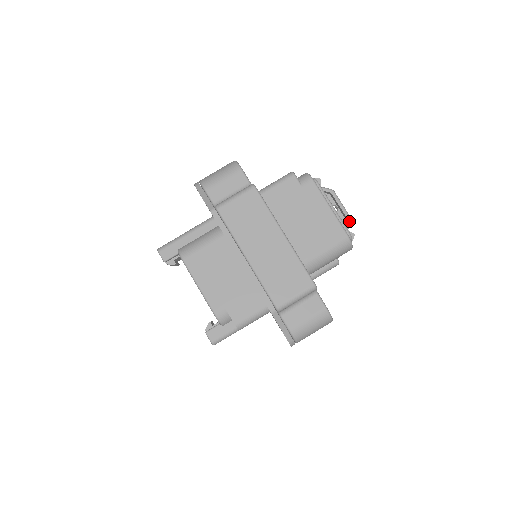
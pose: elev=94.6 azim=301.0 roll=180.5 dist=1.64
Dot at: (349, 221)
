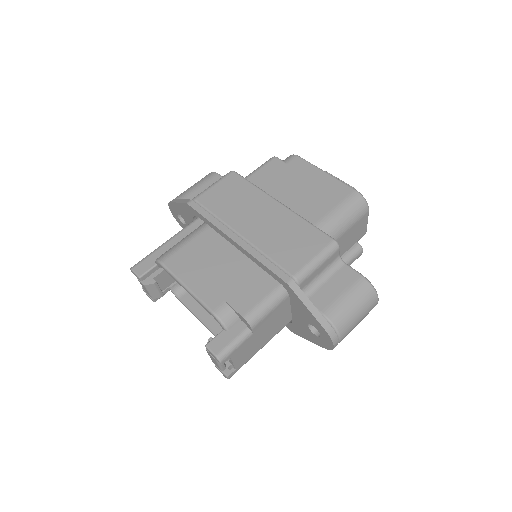
Dot at: occluded
